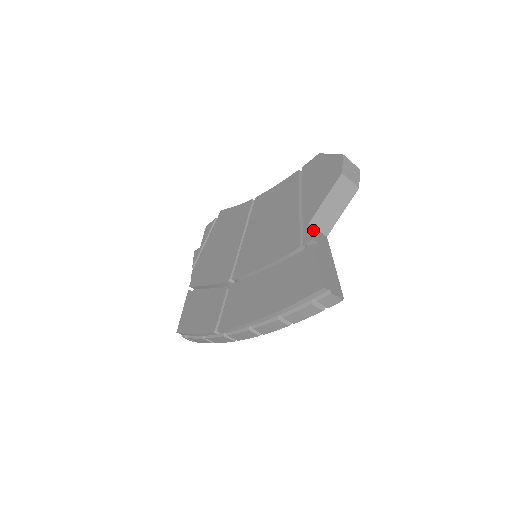
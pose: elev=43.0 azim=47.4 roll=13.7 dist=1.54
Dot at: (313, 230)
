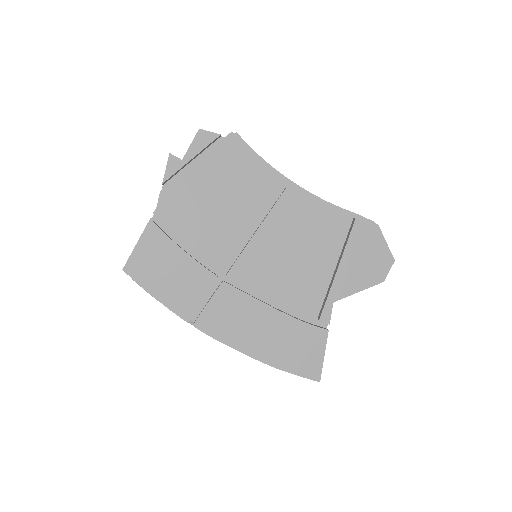
Dot at: (331, 308)
